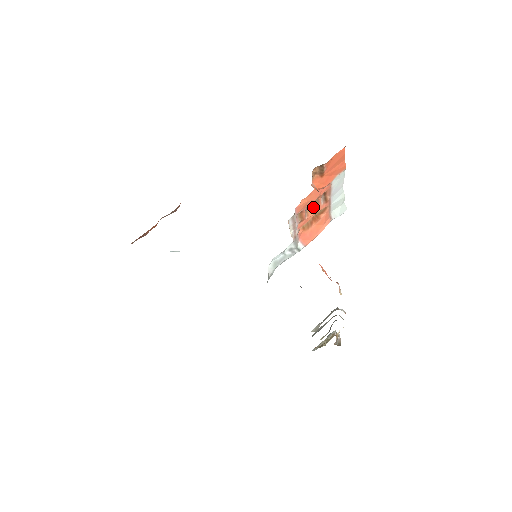
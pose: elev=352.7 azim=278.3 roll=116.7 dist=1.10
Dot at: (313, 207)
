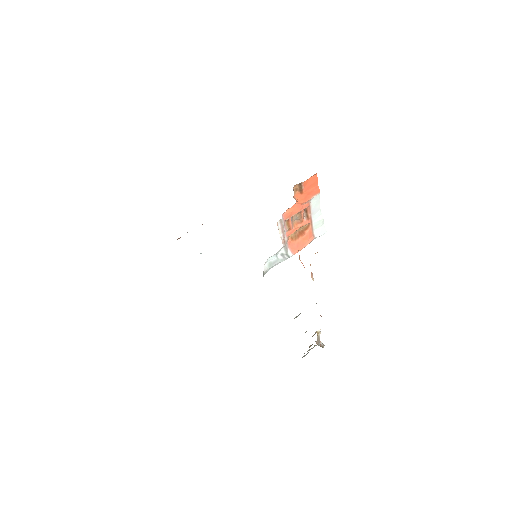
Dot at: (298, 221)
